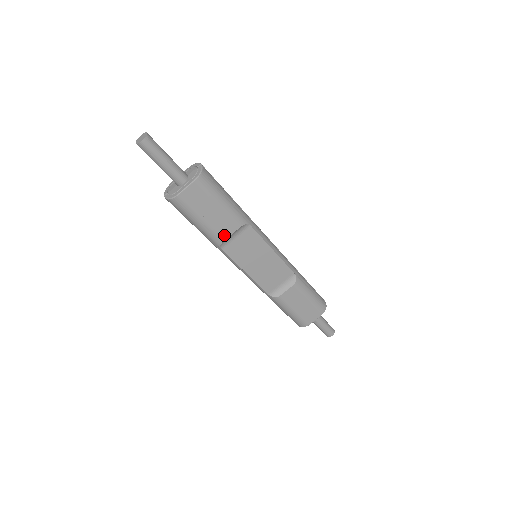
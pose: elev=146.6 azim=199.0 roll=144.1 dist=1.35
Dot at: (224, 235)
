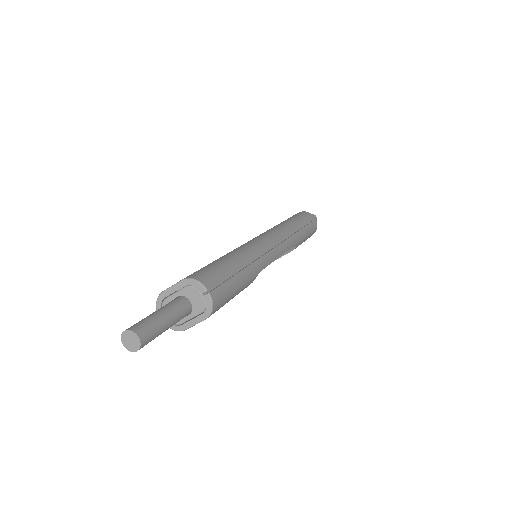
Dot at: occluded
